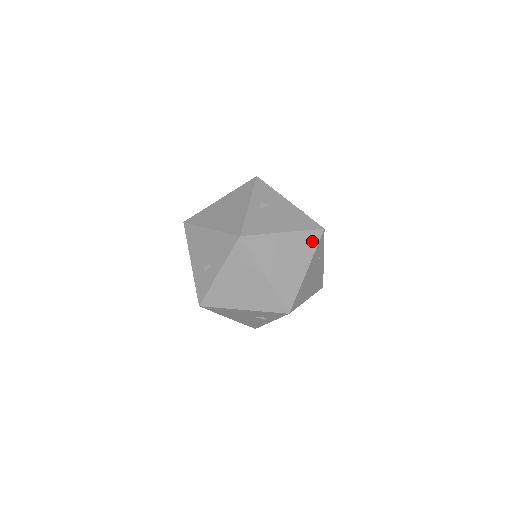
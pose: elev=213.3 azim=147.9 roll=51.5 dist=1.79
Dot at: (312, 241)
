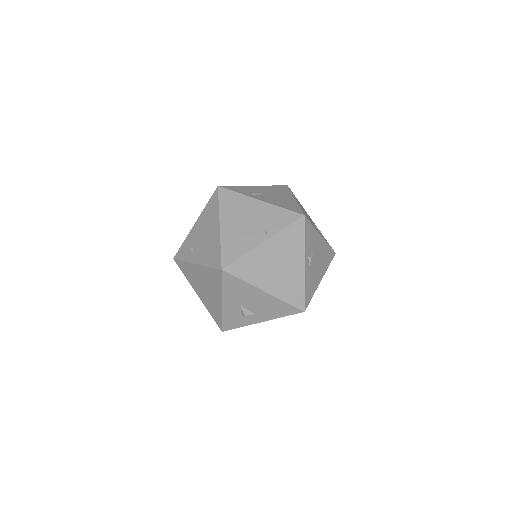
Dot at: occluded
